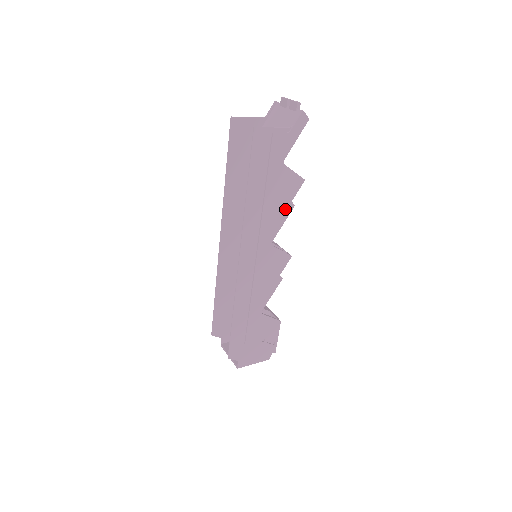
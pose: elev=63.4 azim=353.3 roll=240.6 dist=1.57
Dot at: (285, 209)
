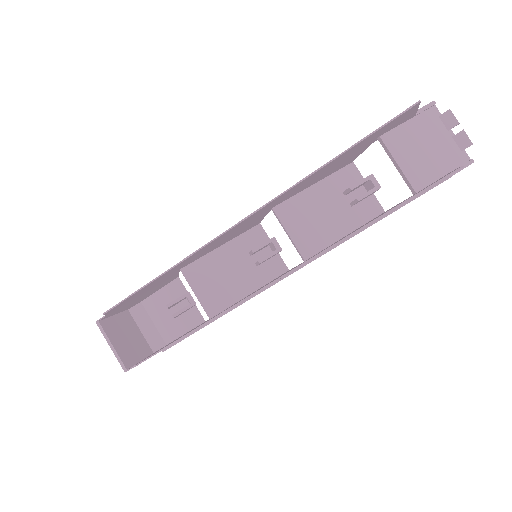
Dot at: occluded
